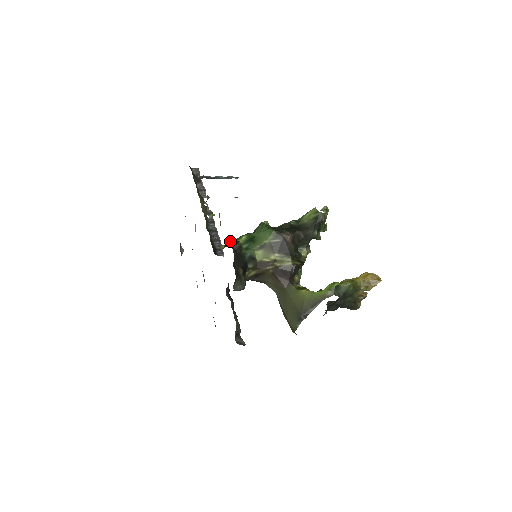
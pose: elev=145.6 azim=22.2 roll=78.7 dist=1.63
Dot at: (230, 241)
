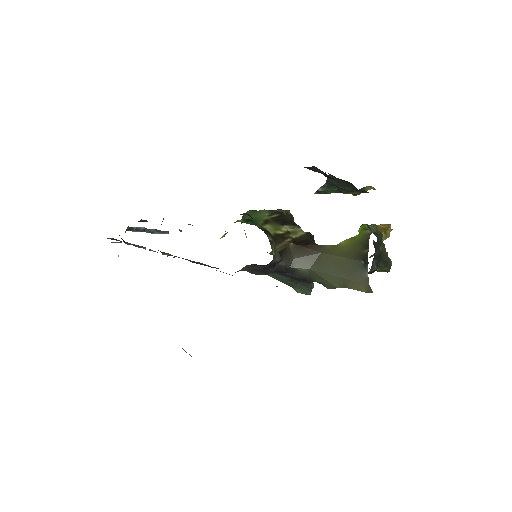
Dot at: occluded
